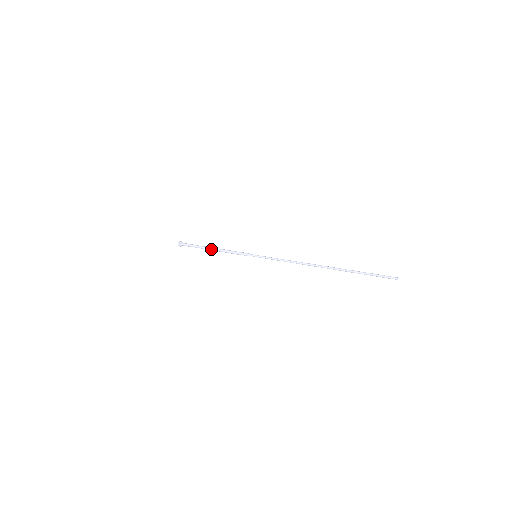
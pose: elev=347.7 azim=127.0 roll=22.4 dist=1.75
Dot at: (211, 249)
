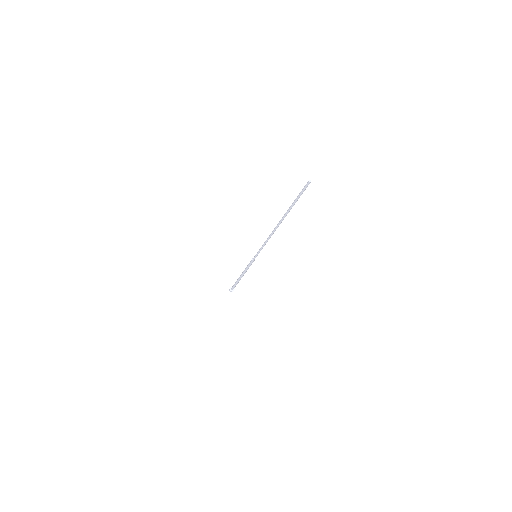
Dot at: (240, 276)
